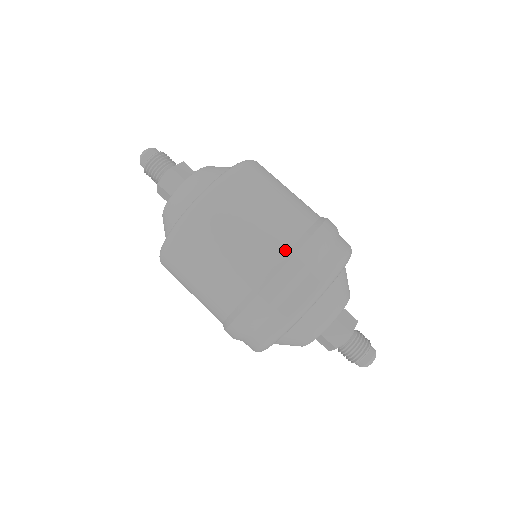
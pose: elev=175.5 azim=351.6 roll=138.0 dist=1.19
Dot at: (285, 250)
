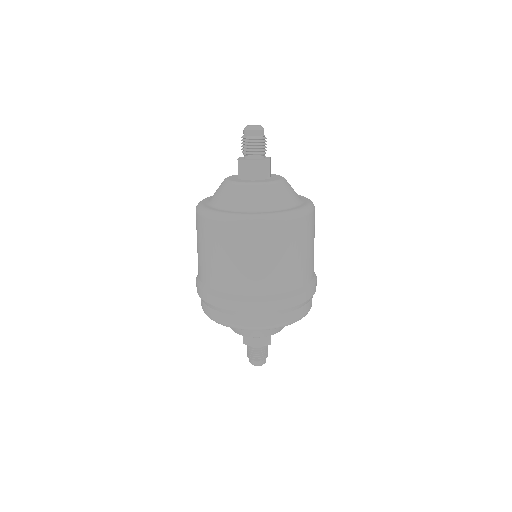
Dot at: (305, 283)
